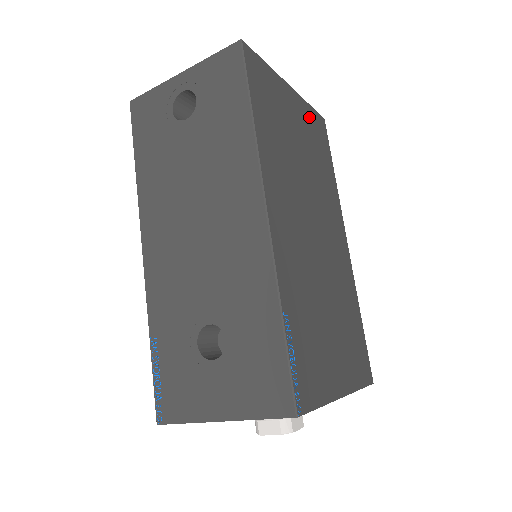
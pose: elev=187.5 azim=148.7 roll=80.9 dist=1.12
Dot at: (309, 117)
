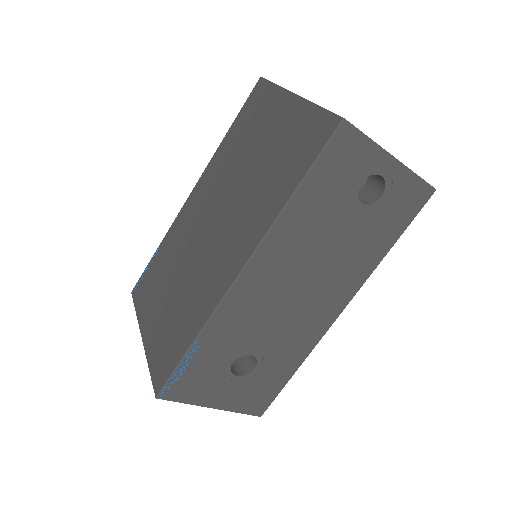
Dot at: occluded
